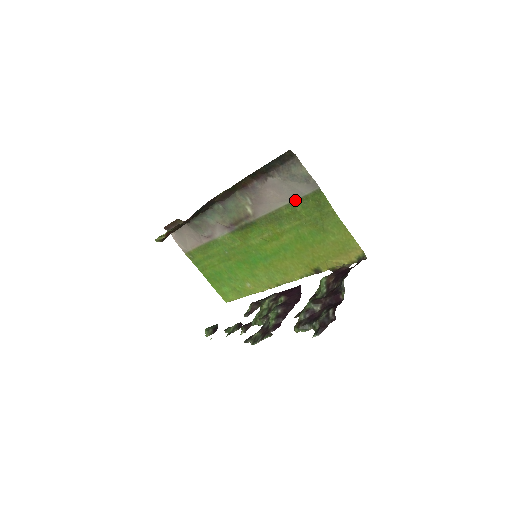
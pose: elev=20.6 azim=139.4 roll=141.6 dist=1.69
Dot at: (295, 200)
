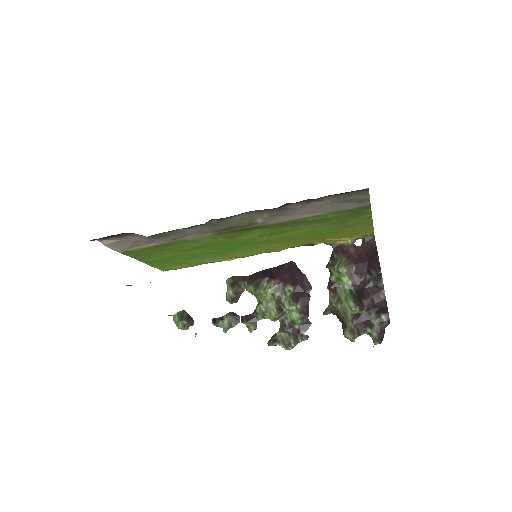
Dot at: (331, 212)
